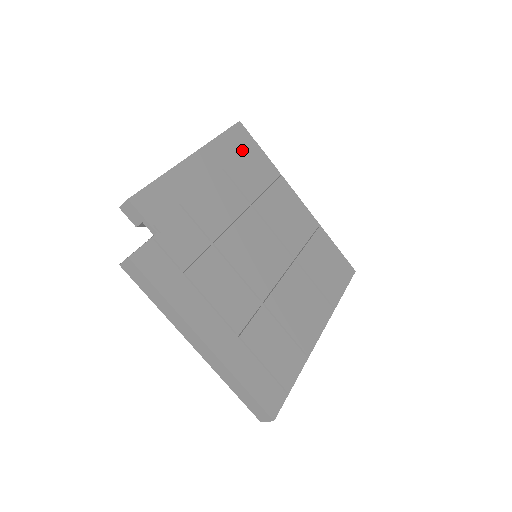
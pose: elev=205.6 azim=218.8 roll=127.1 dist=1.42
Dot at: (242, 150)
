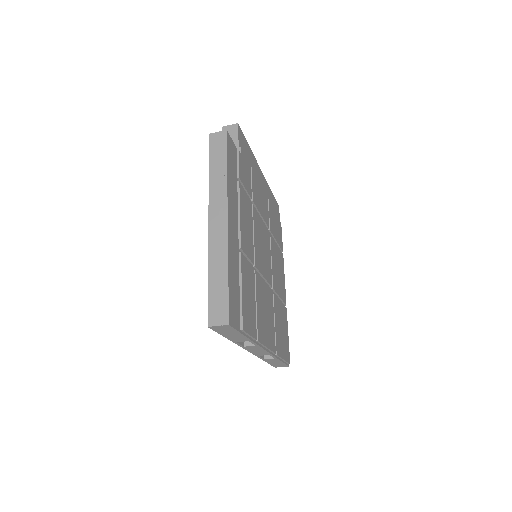
Dot at: occluded
